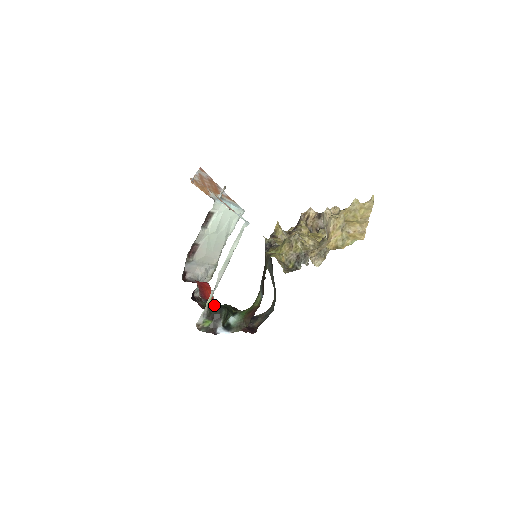
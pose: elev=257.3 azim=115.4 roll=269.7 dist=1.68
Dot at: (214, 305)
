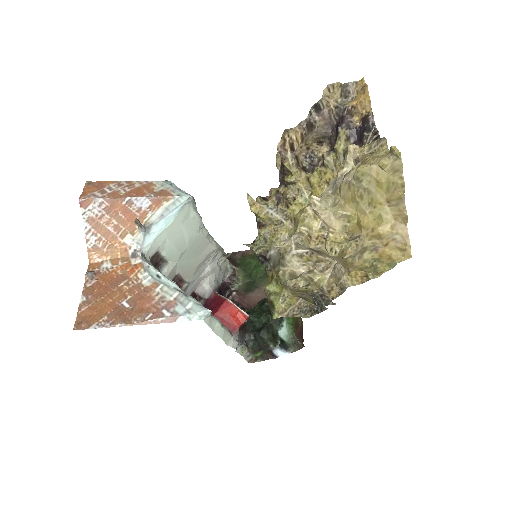
Dot at: (251, 335)
